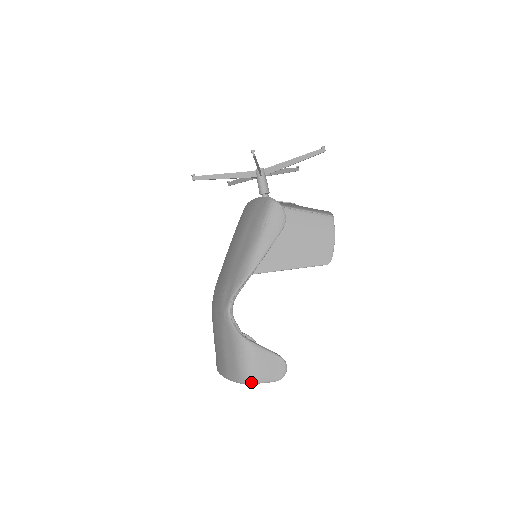
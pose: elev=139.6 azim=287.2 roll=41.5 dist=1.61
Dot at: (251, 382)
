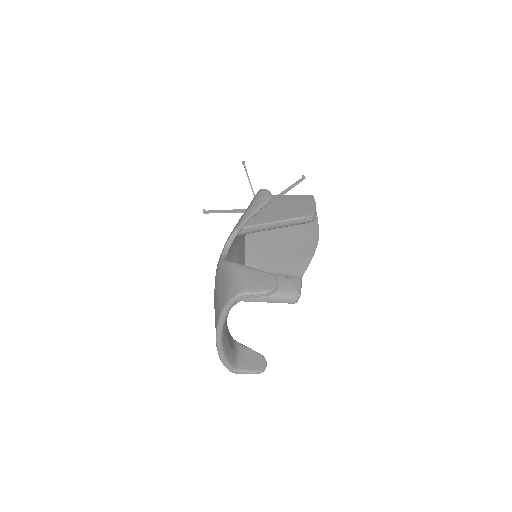
Dot at: (240, 292)
